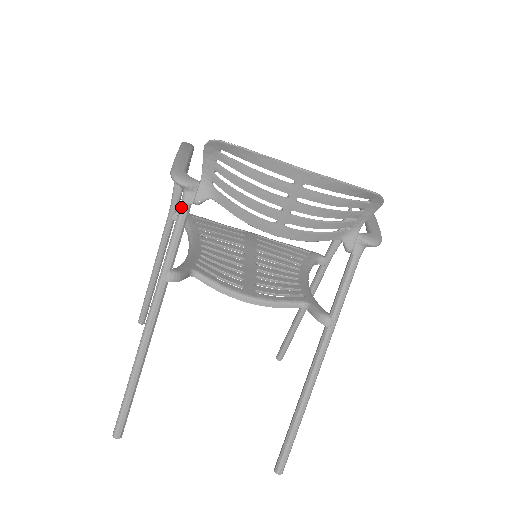
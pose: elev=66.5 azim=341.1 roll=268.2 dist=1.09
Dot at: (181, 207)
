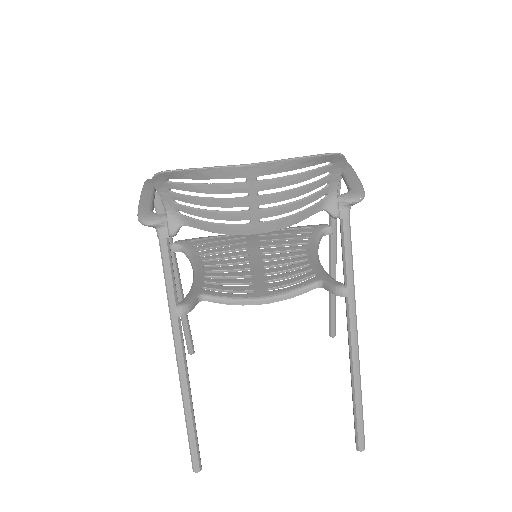
Dot at: (160, 245)
